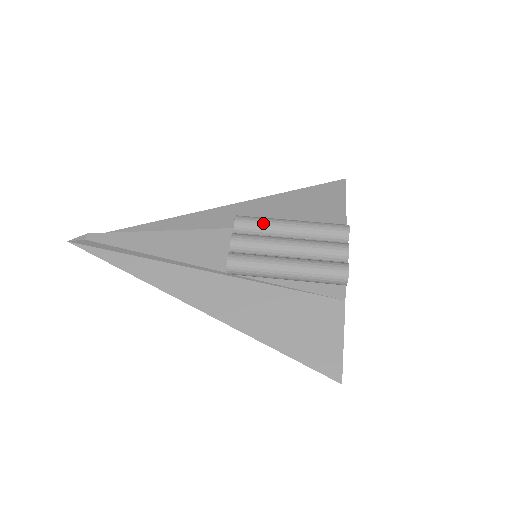
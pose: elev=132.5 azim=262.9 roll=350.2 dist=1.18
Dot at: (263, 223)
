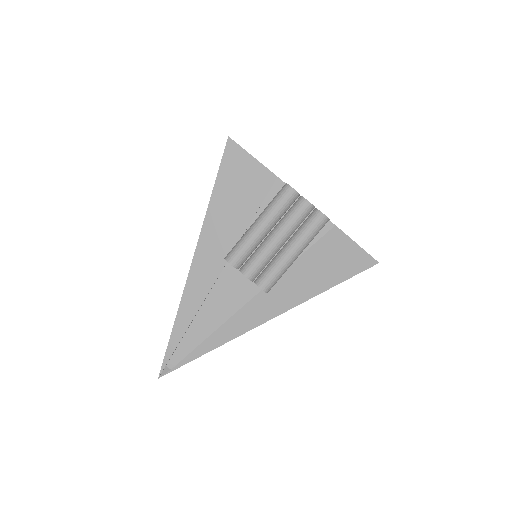
Dot at: (248, 247)
